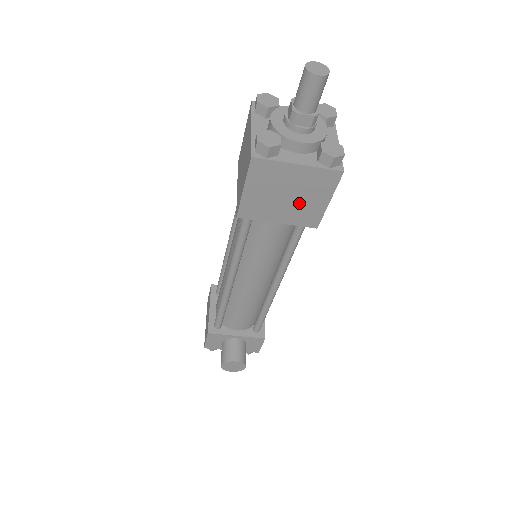
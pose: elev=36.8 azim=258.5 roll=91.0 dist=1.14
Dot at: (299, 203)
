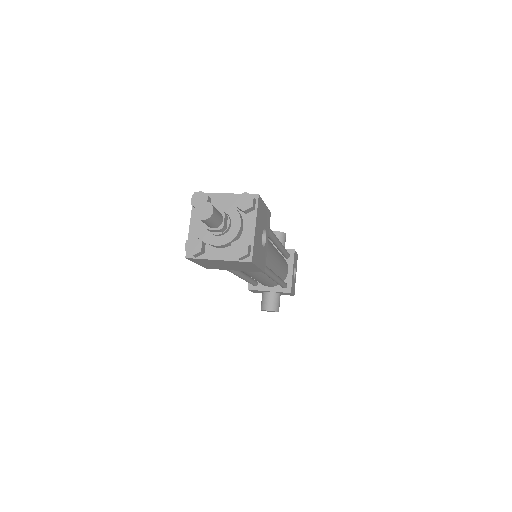
Dot at: (239, 267)
